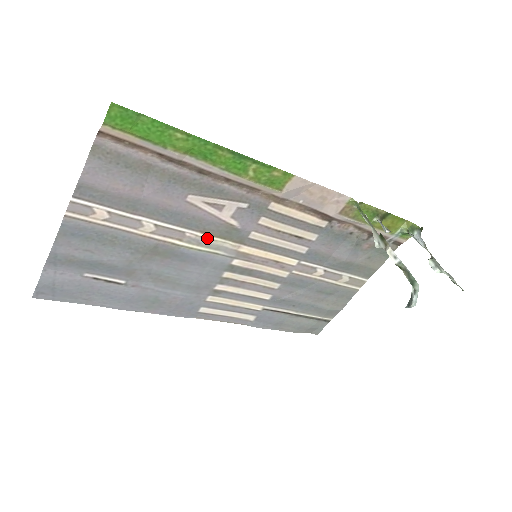
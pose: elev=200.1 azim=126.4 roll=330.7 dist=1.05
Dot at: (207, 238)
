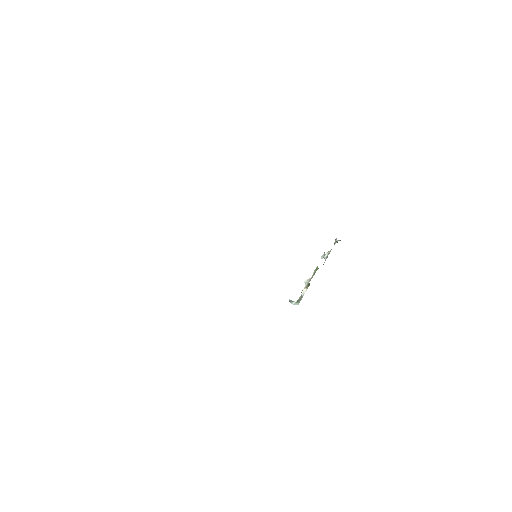
Dot at: occluded
